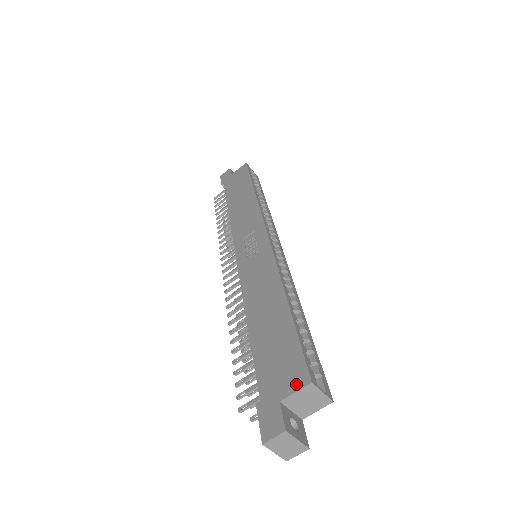
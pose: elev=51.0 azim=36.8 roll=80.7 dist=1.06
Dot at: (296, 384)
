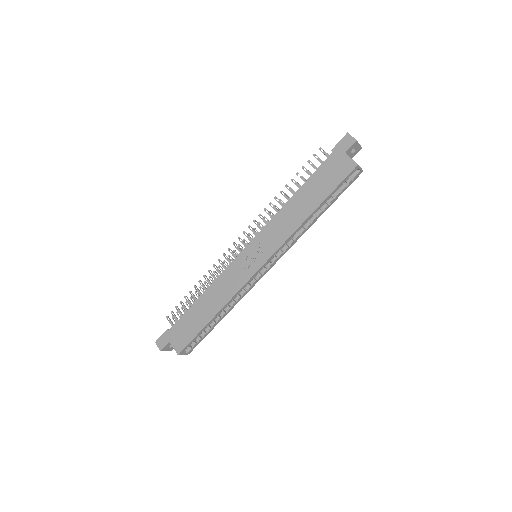
Dot at: (176, 347)
